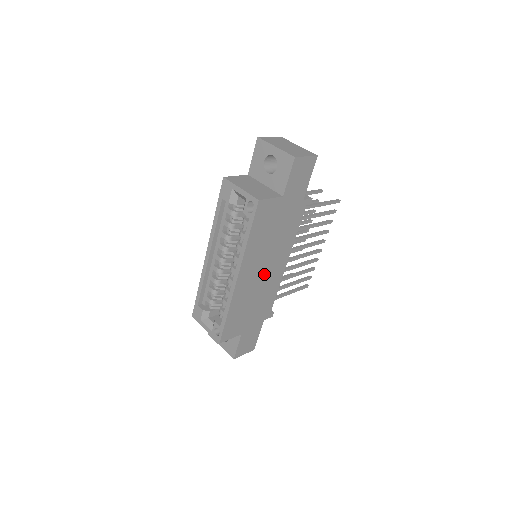
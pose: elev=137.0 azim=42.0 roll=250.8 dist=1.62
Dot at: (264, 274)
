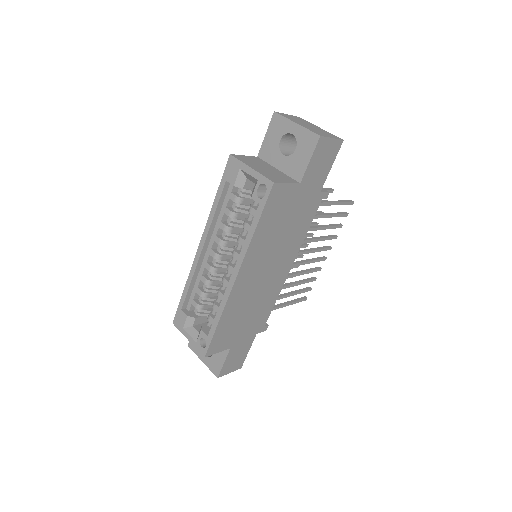
Dot at: (265, 277)
